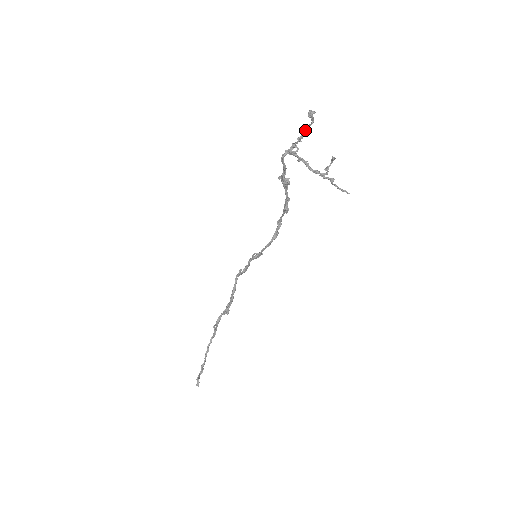
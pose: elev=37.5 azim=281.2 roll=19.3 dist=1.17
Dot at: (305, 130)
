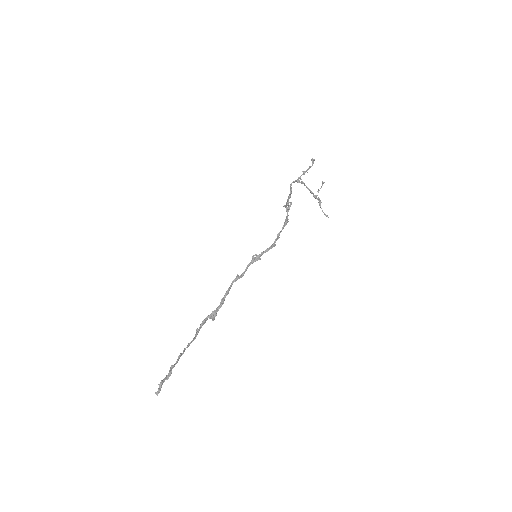
Dot at: (308, 169)
